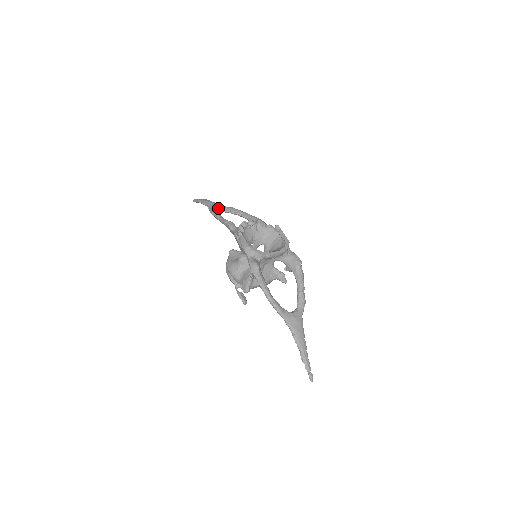
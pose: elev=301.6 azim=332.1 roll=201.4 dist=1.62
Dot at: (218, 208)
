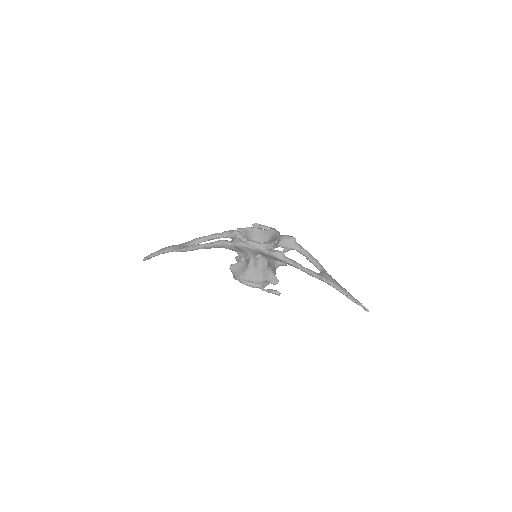
Dot at: (184, 246)
